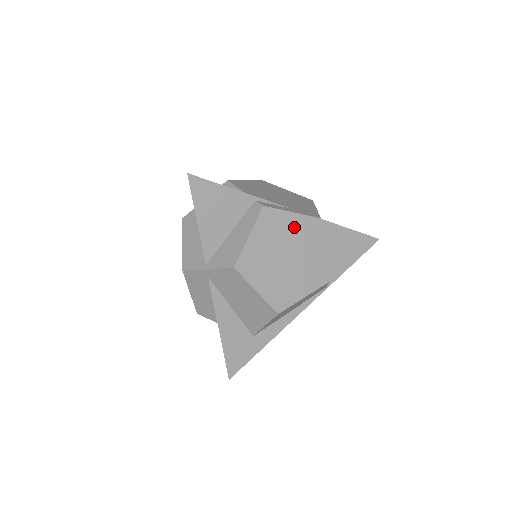
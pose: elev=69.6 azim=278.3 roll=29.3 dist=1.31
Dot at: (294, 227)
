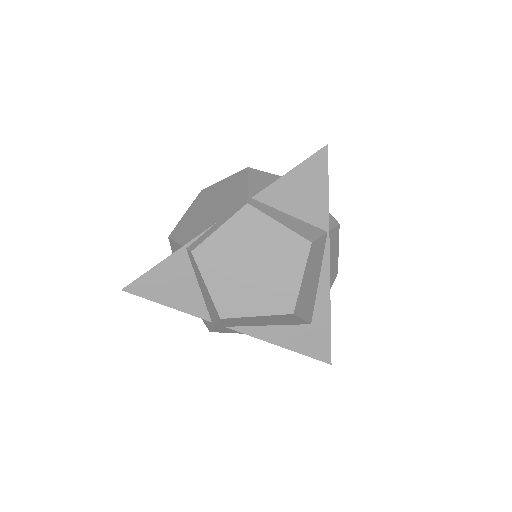
Dot at: (233, 237)
